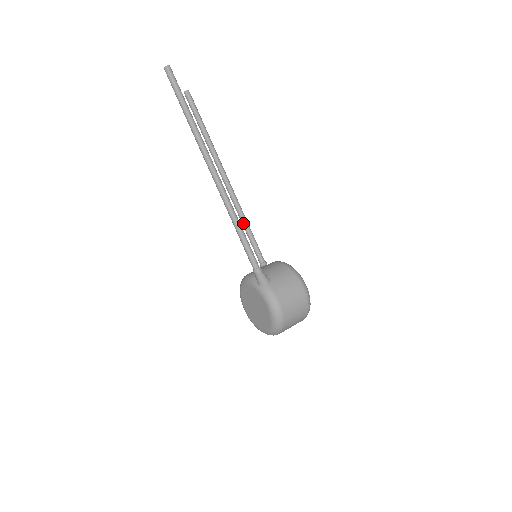
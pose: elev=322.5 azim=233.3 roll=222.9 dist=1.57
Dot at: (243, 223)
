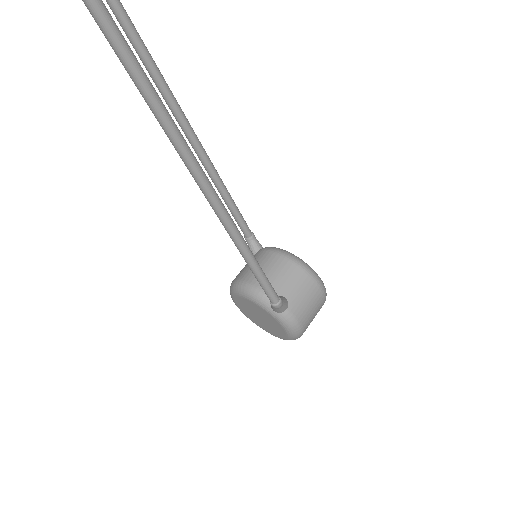
Dot at: (222, 193)
